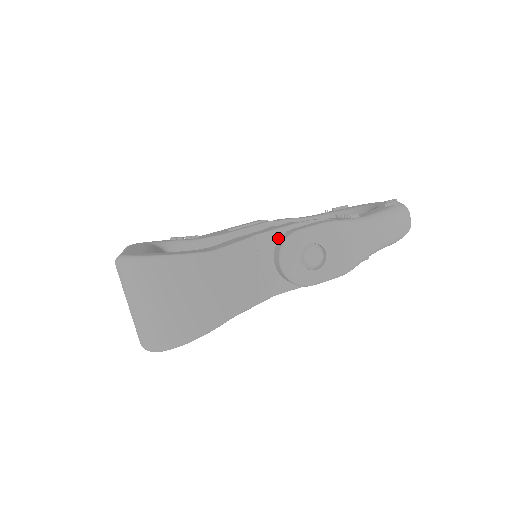
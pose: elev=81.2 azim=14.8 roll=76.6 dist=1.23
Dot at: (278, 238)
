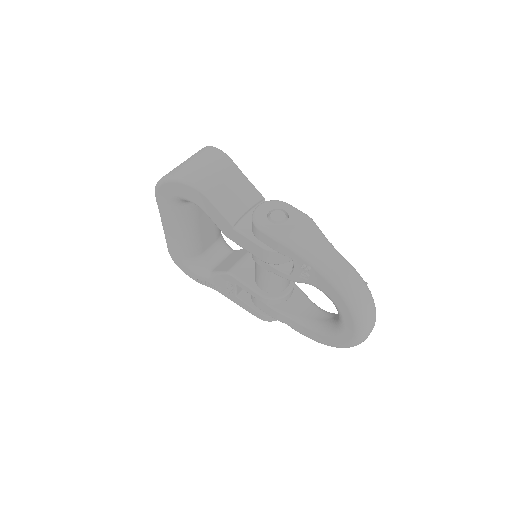
Dot at: occluded
